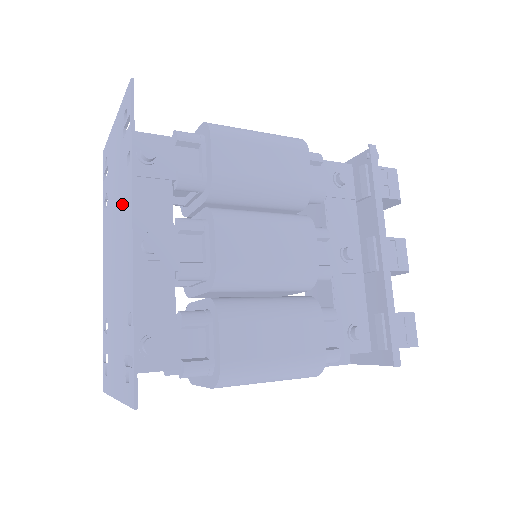
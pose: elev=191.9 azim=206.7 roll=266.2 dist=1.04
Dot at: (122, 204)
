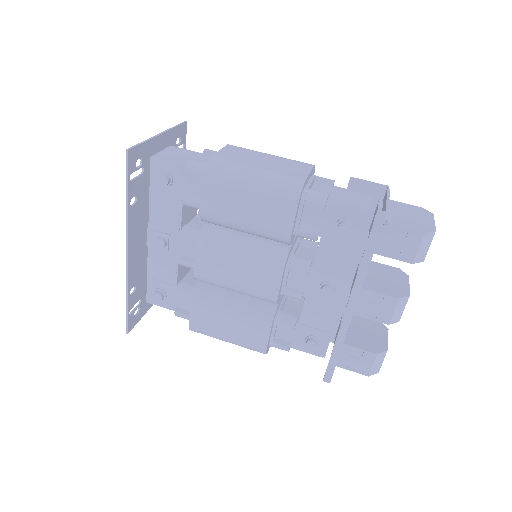
Dot at: (143, 215)
